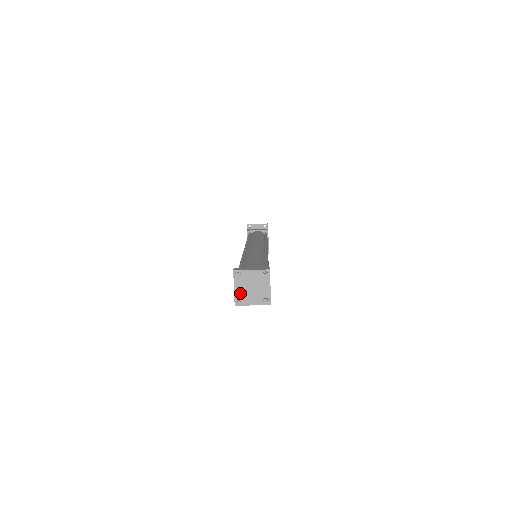
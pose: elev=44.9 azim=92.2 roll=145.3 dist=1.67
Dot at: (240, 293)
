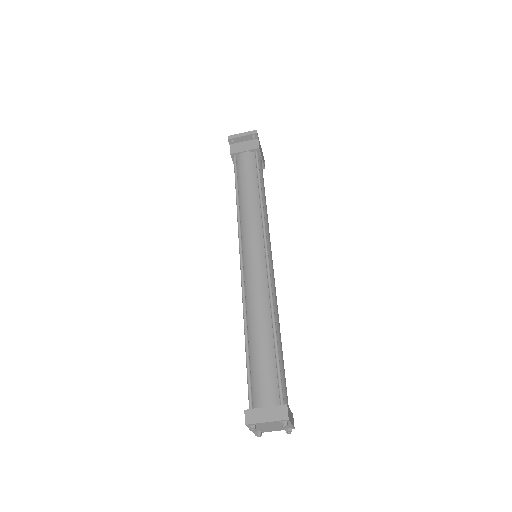
Dot at: (258, 430)
